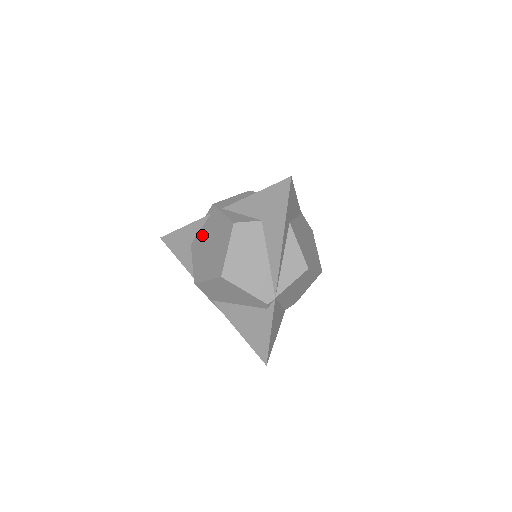
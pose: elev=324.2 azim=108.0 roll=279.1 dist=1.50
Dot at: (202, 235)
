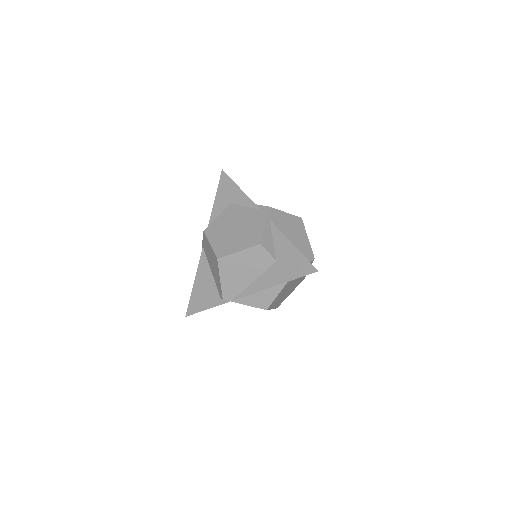
Dot at: (242, 212)
